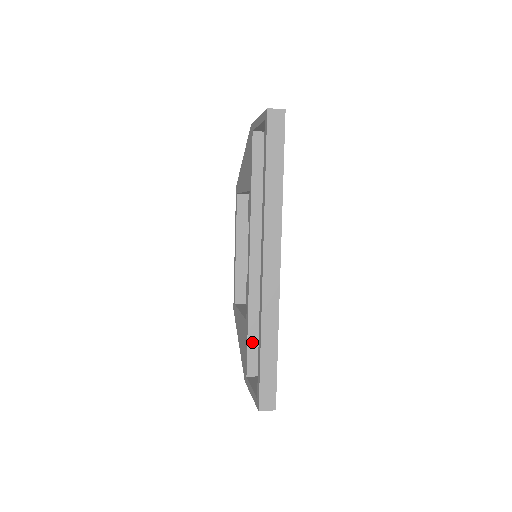
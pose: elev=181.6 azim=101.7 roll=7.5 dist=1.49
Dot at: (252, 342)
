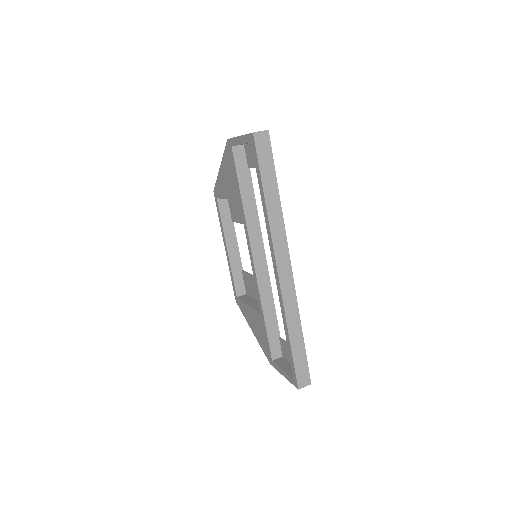
Dot at: (270, 331)
